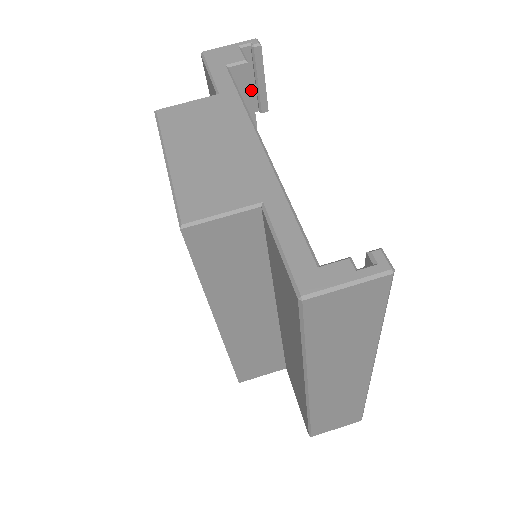
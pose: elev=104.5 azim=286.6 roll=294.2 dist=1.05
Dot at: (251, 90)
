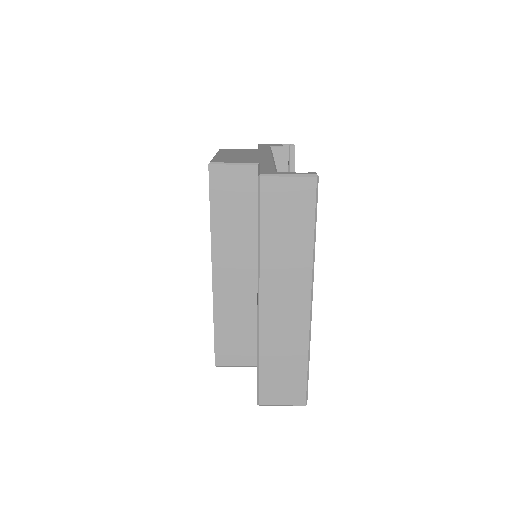
Dot at: occluded
